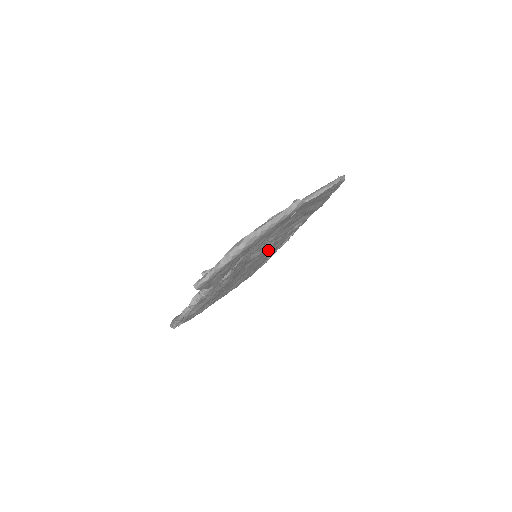
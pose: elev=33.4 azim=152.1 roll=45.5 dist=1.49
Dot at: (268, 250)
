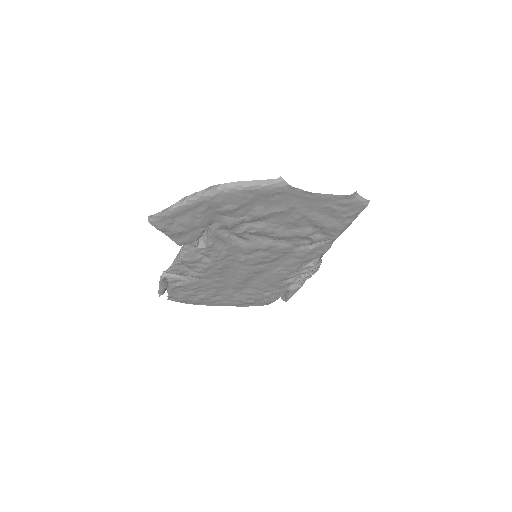
Dot at: (270, 255)
